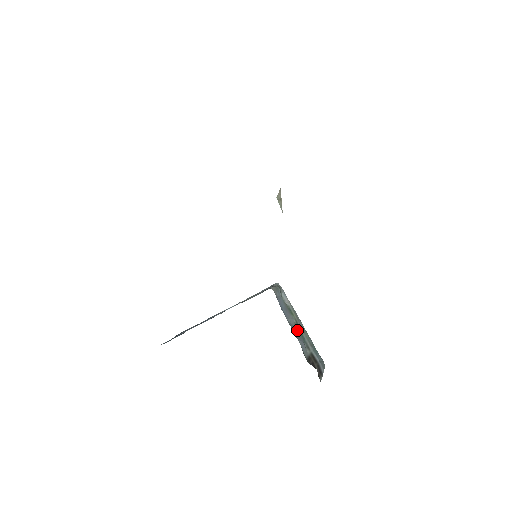
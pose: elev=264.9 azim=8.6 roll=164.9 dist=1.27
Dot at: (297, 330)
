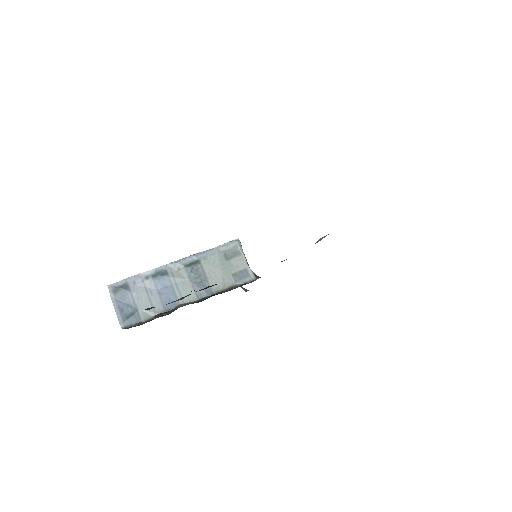
Dot at: occluded
